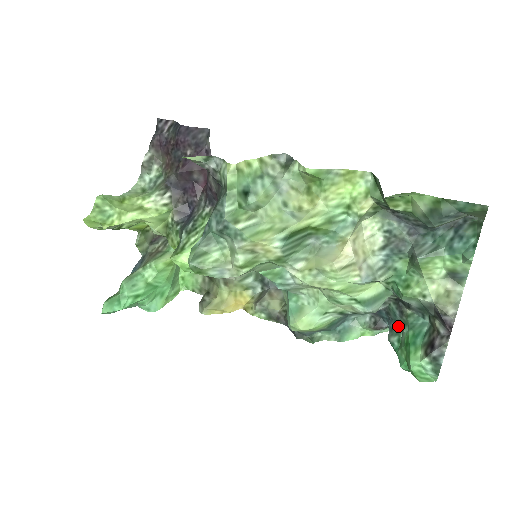
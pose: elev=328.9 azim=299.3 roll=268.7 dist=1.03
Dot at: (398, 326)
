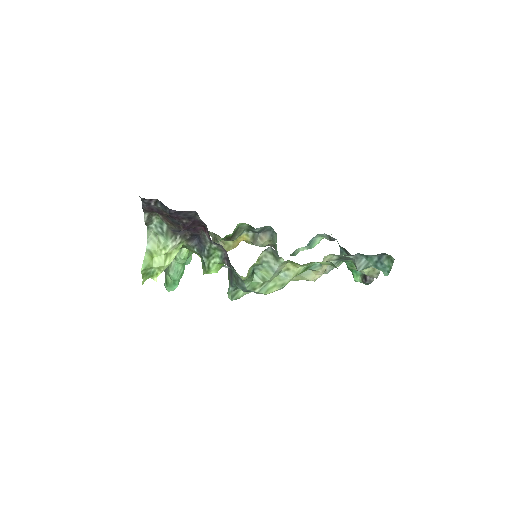
Dot at: occluded
